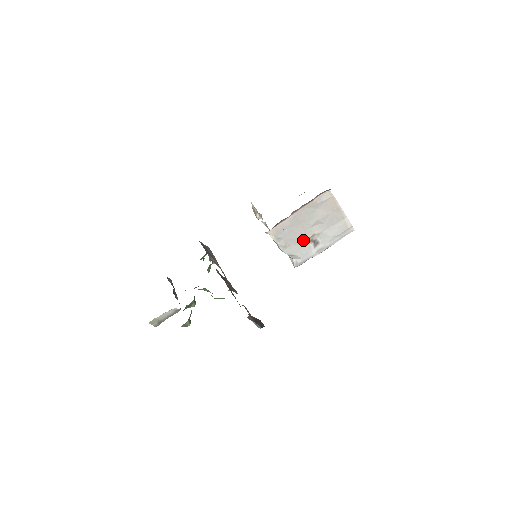
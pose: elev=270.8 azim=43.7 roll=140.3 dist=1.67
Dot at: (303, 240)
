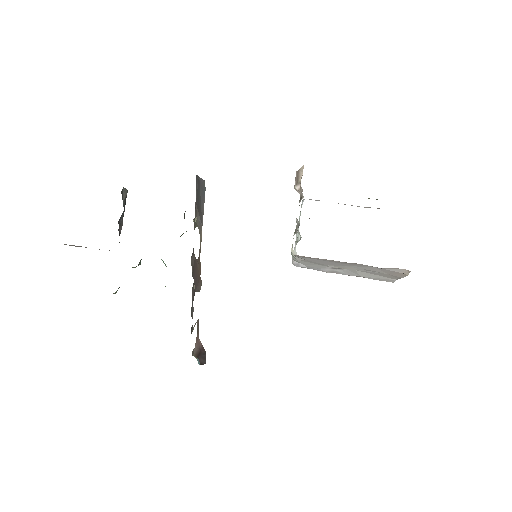
Dot at: (326, 265)
